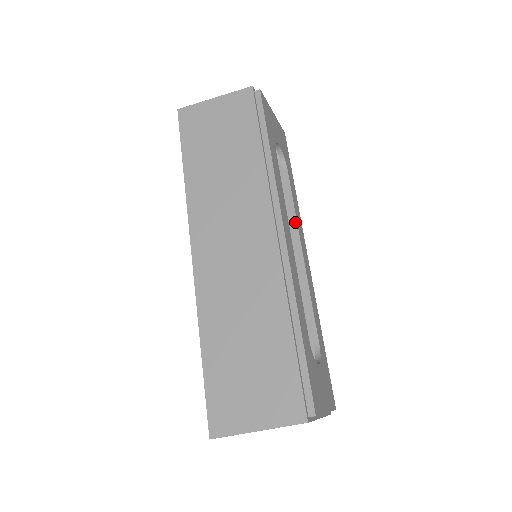
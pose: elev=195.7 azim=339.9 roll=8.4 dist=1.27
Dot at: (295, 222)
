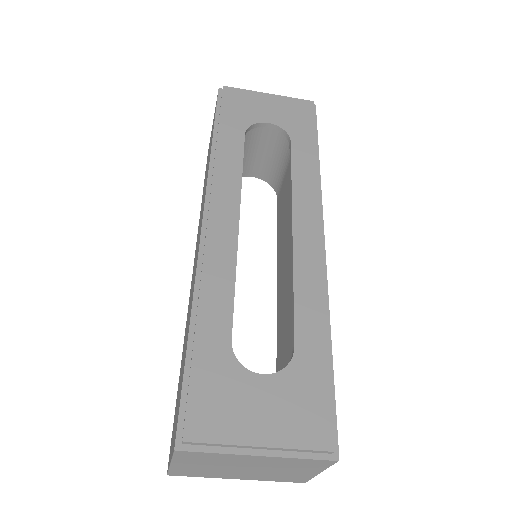
Dot at: (291, 197)
